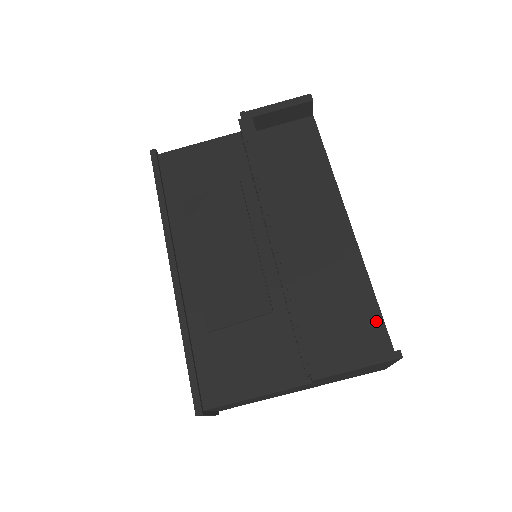
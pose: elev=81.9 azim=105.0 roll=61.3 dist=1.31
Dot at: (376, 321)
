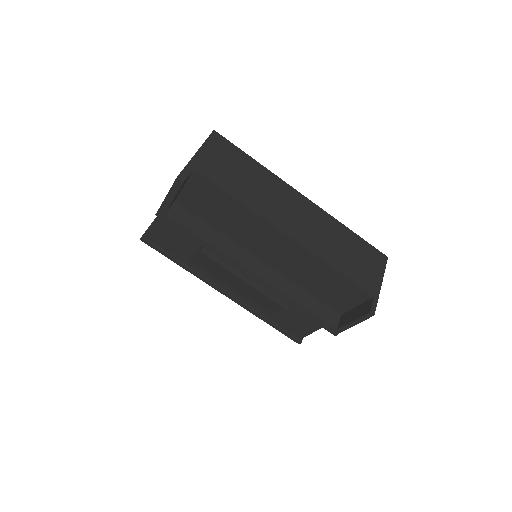
Dot at: (350, 285)
